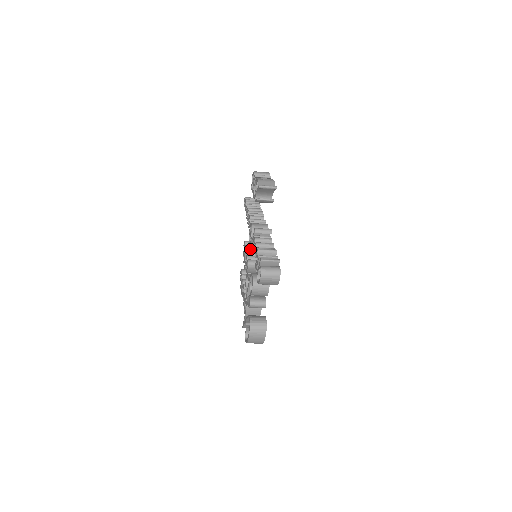
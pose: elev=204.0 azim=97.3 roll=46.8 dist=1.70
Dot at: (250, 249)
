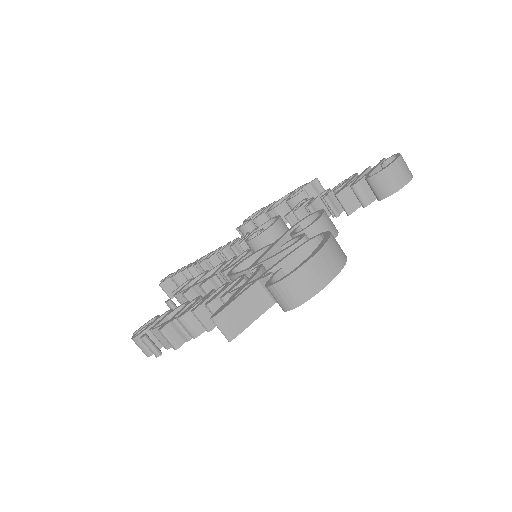
Dot at: occluded
